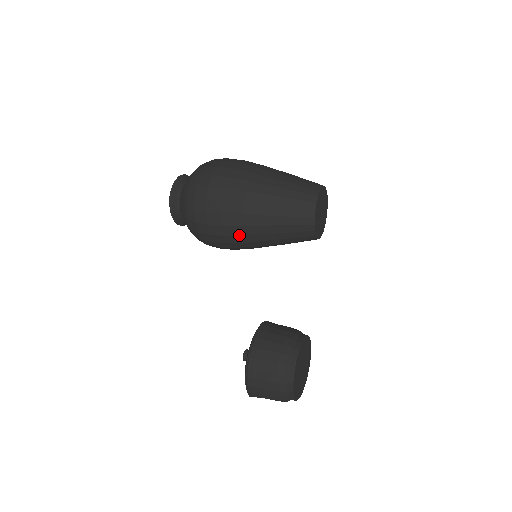
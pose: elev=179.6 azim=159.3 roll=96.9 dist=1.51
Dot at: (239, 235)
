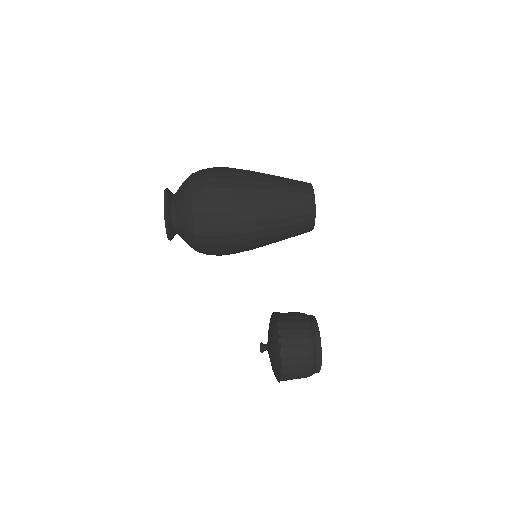
Dot at: (249, 241)
